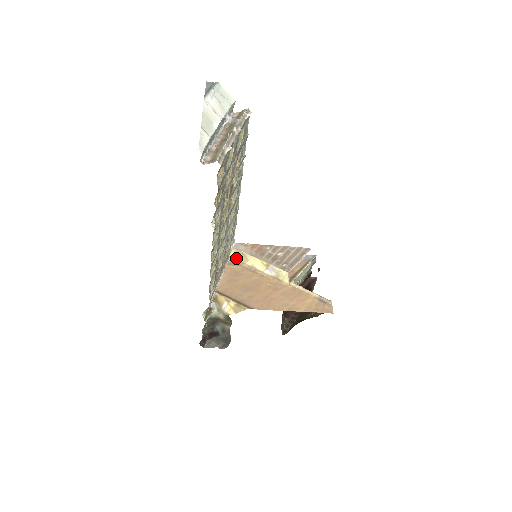
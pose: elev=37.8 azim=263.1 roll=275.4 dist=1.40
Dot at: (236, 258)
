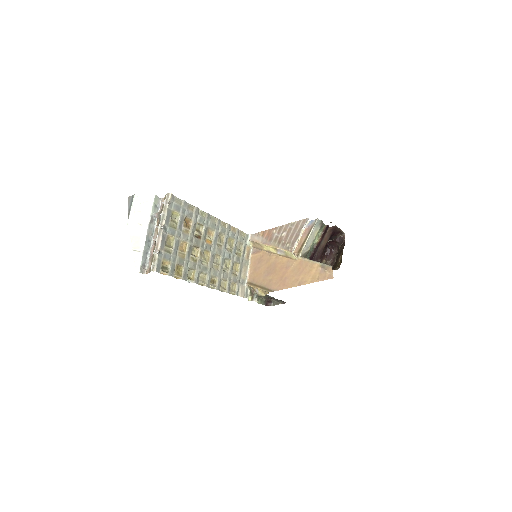
Dot at: (256, 247)
